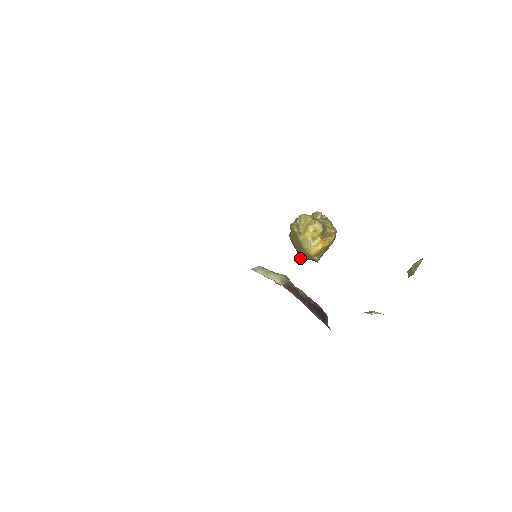
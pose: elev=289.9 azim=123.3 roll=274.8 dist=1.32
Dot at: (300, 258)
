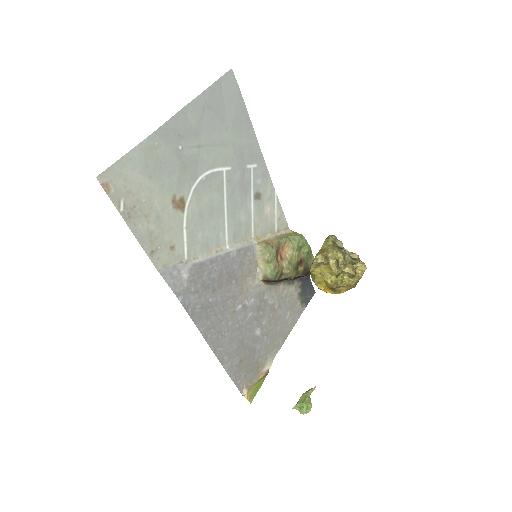
Dot at: occluded
